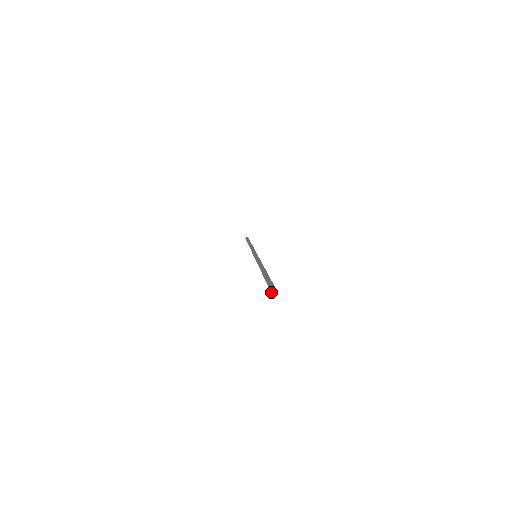
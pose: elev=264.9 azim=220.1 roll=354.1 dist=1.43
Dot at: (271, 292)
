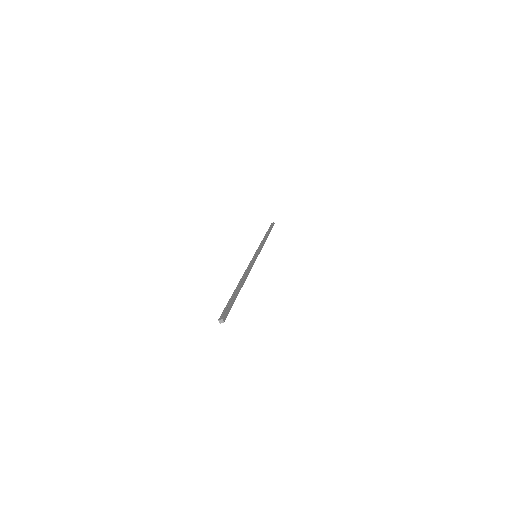
Dot at: (218, 319)
